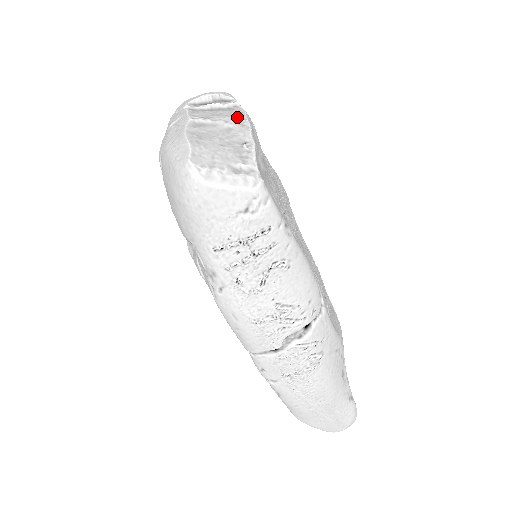
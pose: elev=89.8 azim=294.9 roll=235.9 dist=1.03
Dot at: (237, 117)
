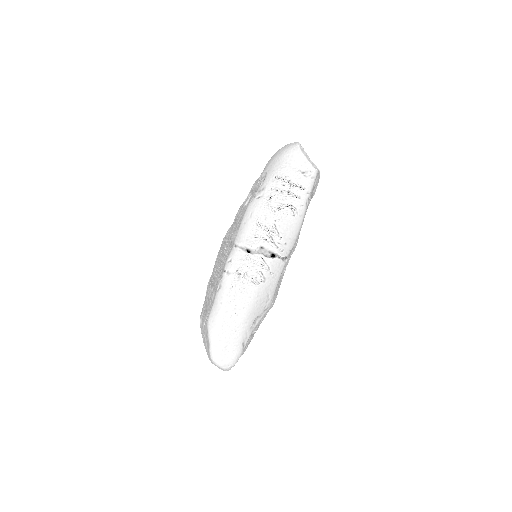
Dot at: occluded
